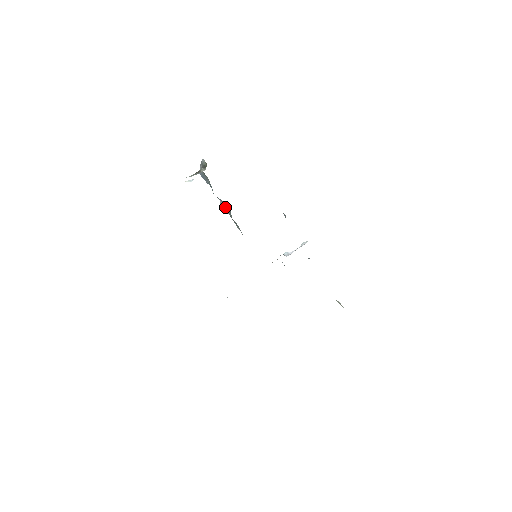
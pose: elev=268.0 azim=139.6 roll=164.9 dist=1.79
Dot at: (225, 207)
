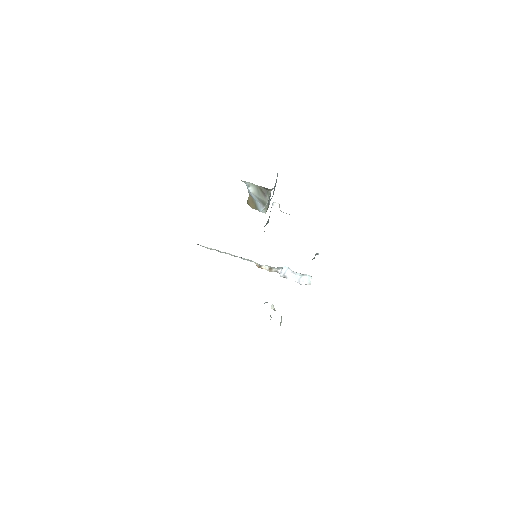
Dot at: occluded
